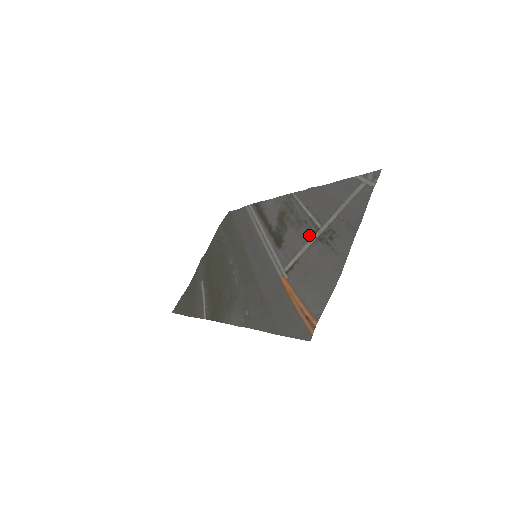
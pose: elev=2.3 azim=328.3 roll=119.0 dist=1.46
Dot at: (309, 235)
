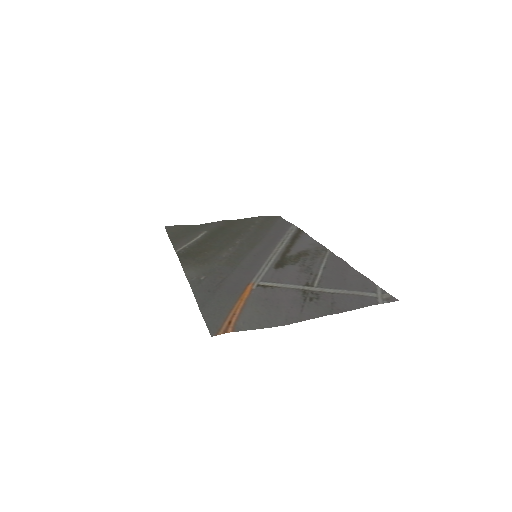
Dot at: (302, 282)
